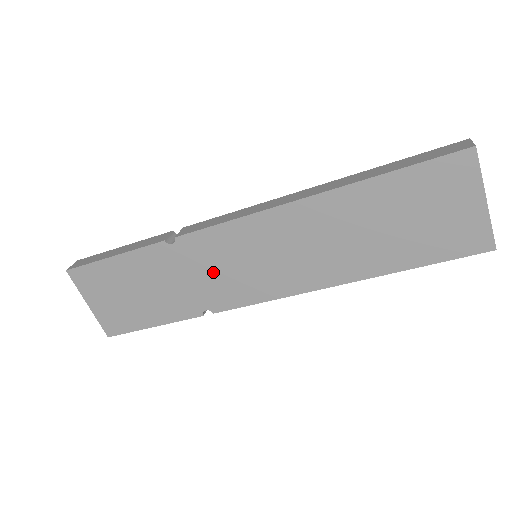
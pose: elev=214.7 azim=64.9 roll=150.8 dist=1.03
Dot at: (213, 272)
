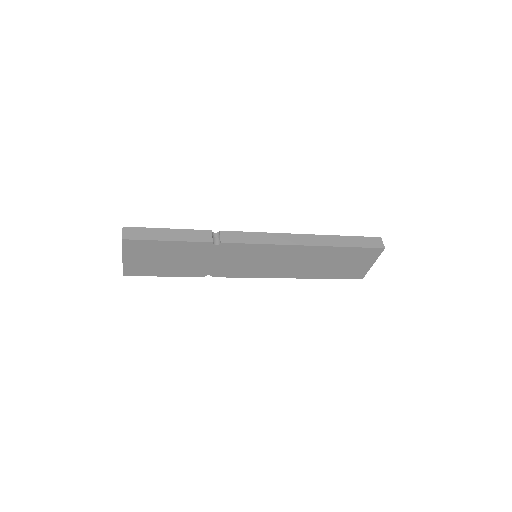
Dot at: (230, 261)
